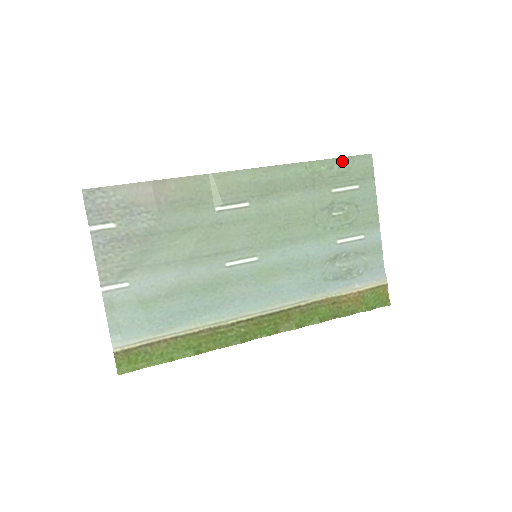
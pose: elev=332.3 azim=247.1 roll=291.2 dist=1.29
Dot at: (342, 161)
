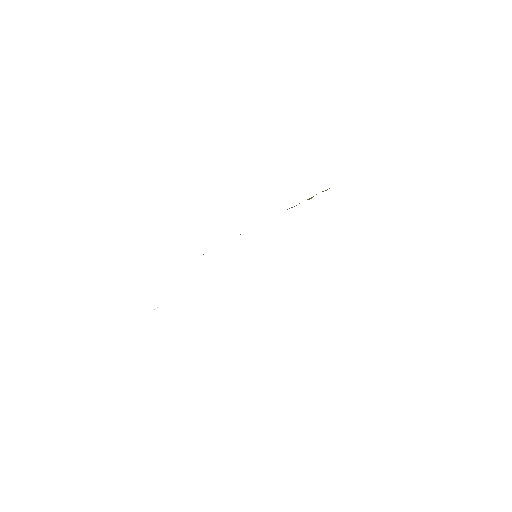
Dot at: occluded
